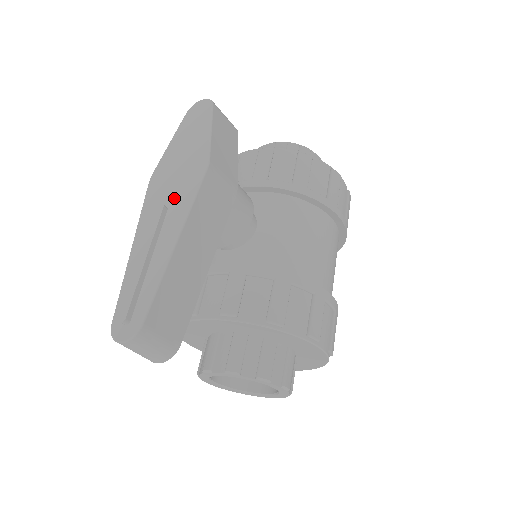
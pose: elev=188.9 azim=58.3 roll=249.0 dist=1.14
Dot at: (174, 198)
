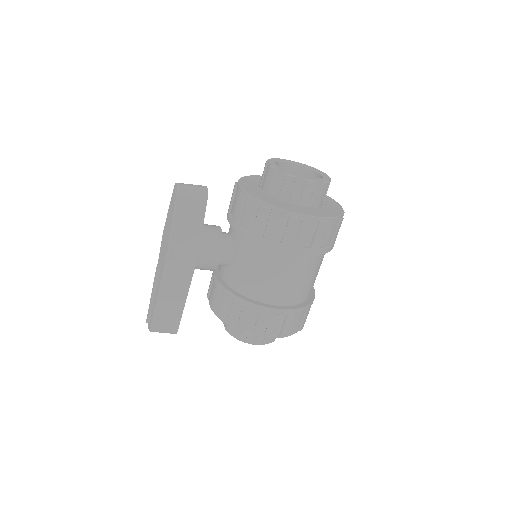
Dot at: (162, 262)
